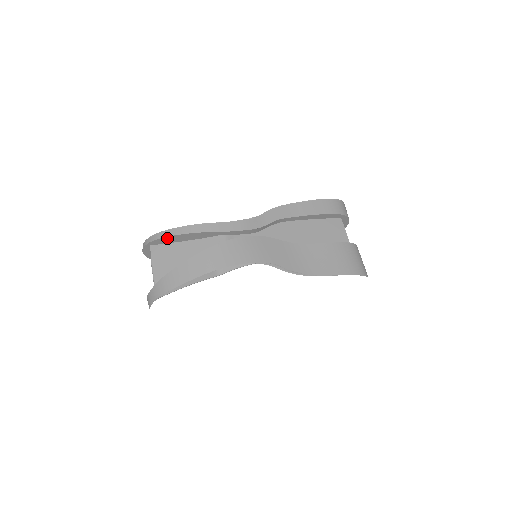
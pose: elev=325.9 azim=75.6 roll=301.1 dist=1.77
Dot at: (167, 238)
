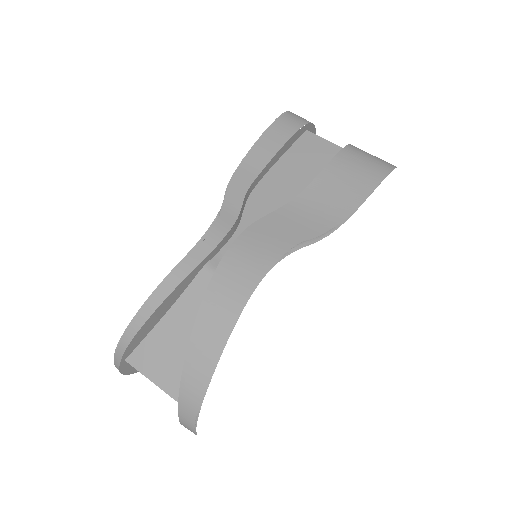
Dot at: (138, 334)
